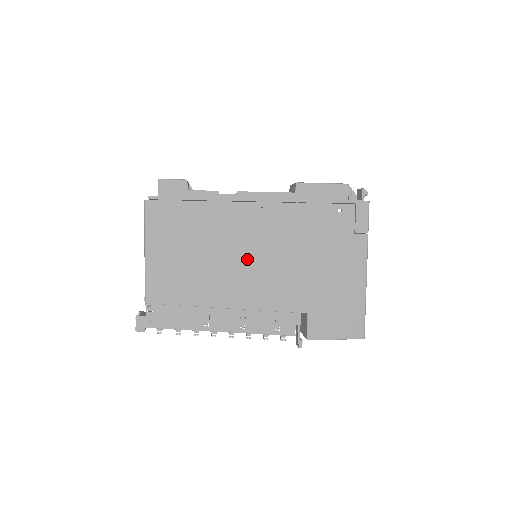
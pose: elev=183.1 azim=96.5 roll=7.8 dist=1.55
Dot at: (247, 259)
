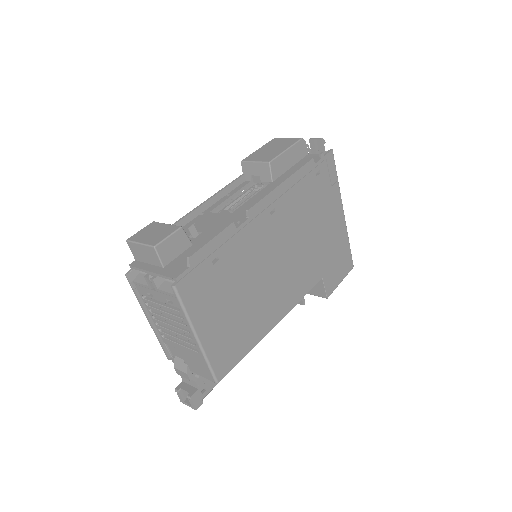
Dot at: (275, 270)
